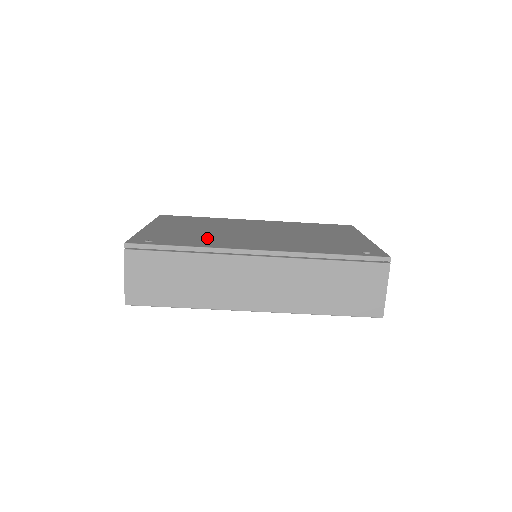
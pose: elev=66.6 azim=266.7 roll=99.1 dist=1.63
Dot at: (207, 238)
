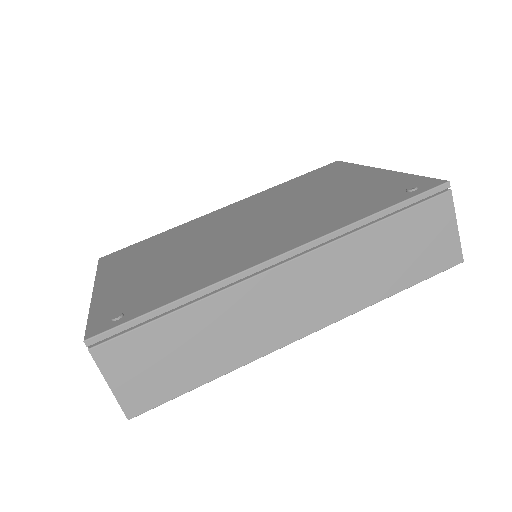
Dot at: (192, 269)
